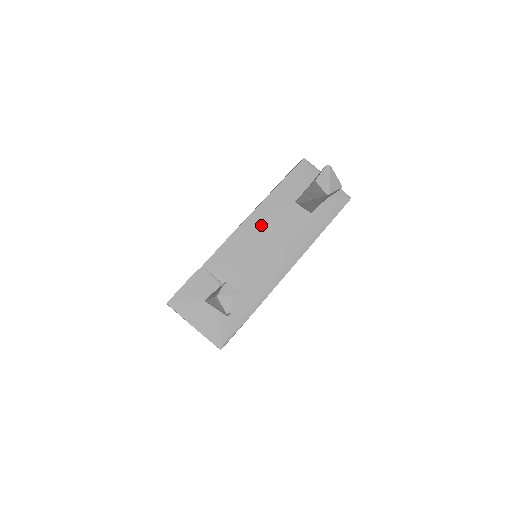
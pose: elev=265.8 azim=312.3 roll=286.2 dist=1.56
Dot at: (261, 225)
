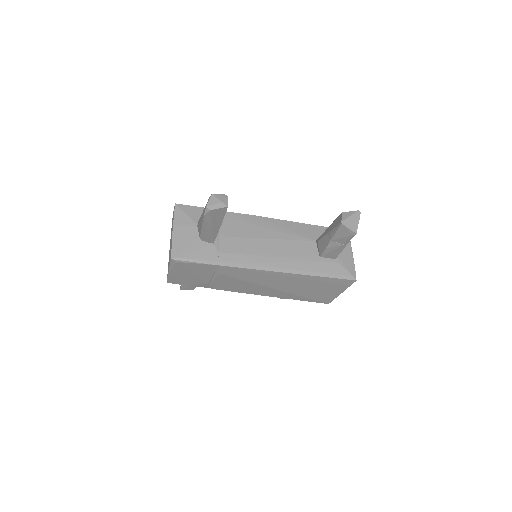
Dot at: (280, 230)
